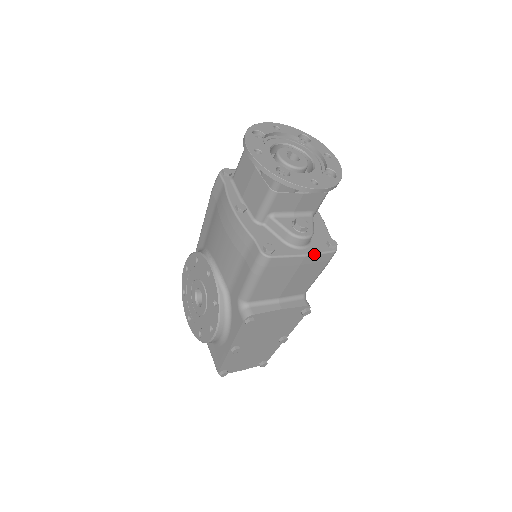
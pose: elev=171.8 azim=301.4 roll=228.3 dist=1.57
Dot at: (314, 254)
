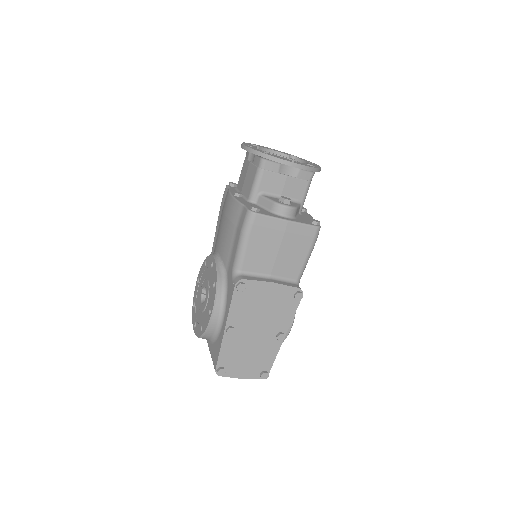
Dot at: (297, 222)
